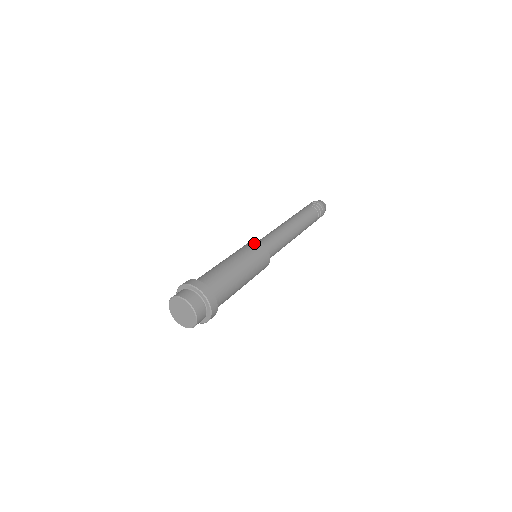
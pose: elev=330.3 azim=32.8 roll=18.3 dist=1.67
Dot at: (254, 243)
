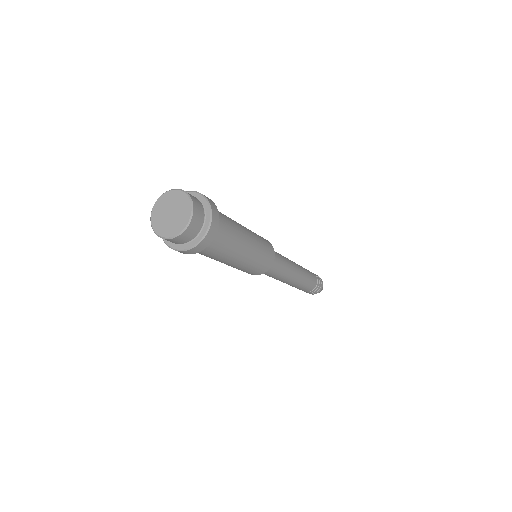
Dot at: occluded
